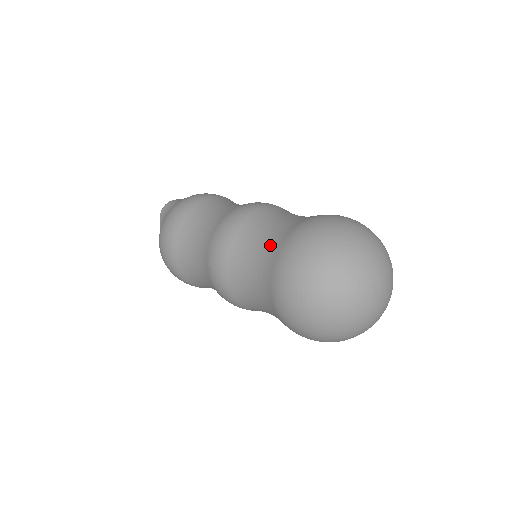
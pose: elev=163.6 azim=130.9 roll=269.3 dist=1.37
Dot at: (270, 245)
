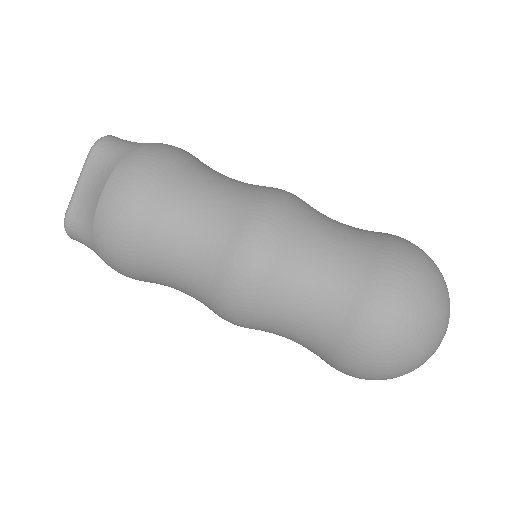
Dot at: (353, 252)
